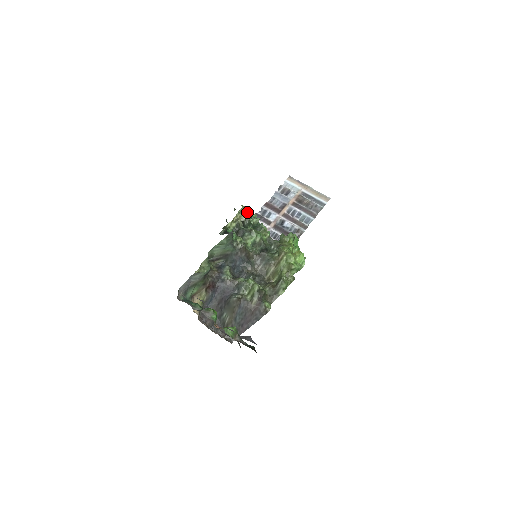
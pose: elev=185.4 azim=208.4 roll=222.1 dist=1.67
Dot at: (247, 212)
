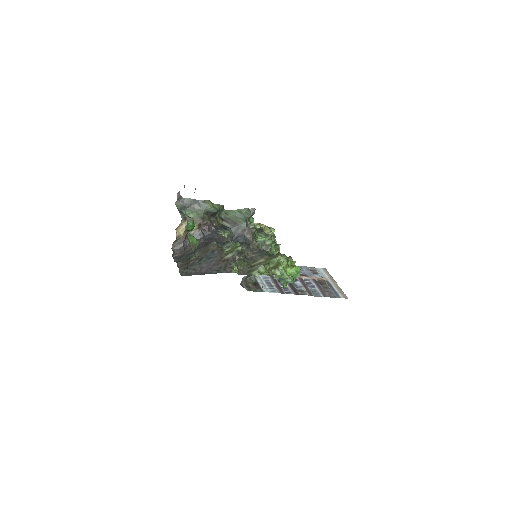
Dot at: (274, 238)
